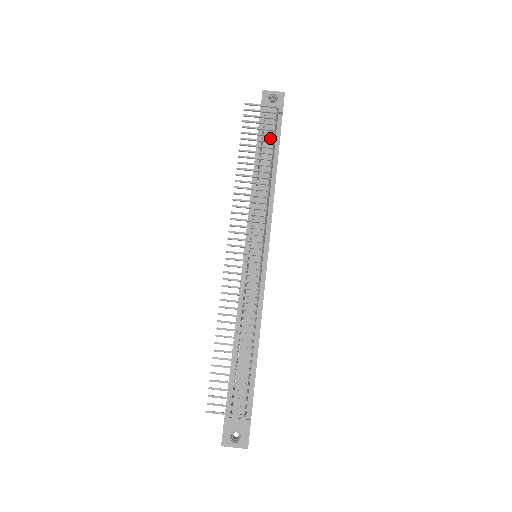
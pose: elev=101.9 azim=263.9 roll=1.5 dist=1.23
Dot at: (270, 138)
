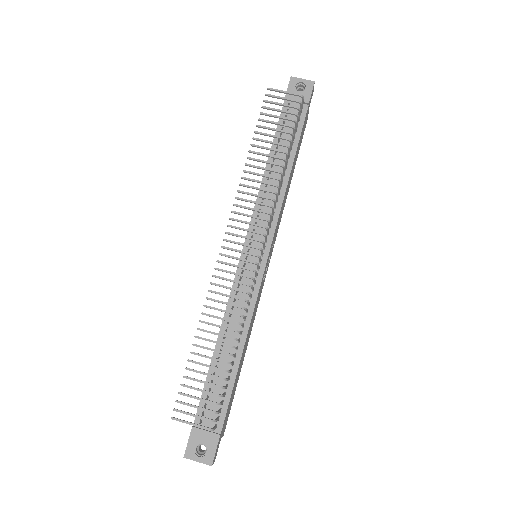
Dot at: (291, 129)
